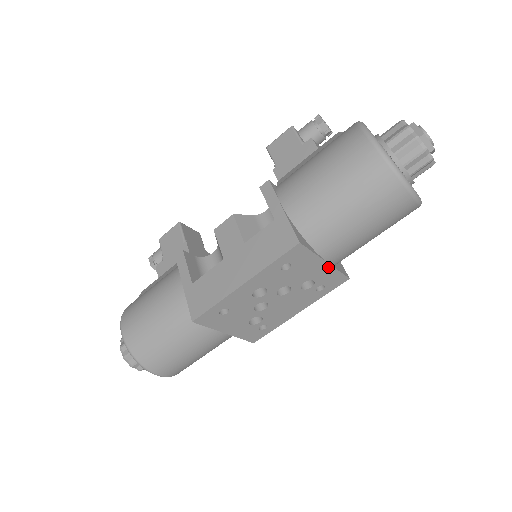
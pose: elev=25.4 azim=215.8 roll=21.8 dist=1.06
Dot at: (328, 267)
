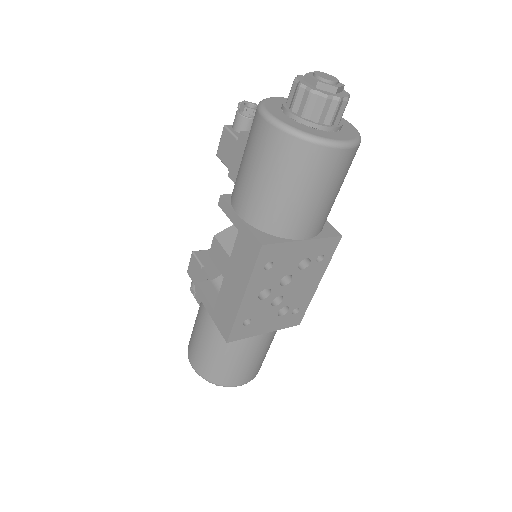
Dot at: (310, 242)
